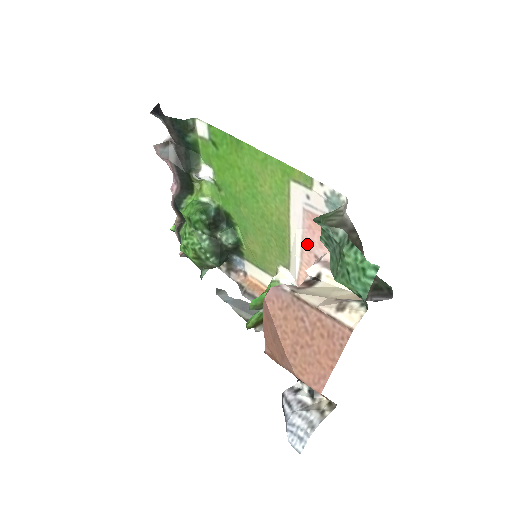
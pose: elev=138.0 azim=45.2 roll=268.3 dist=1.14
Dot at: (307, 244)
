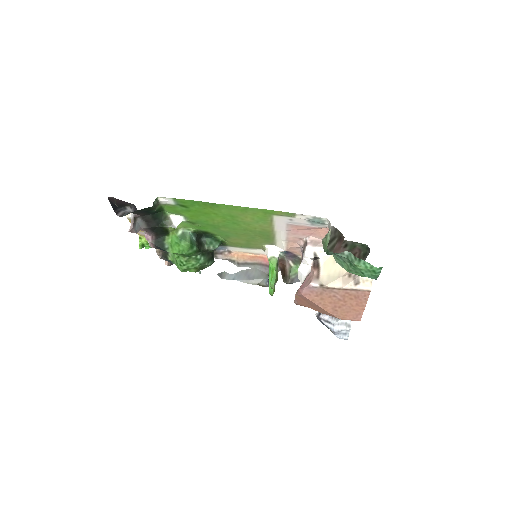
Dot at: (292, 236)
